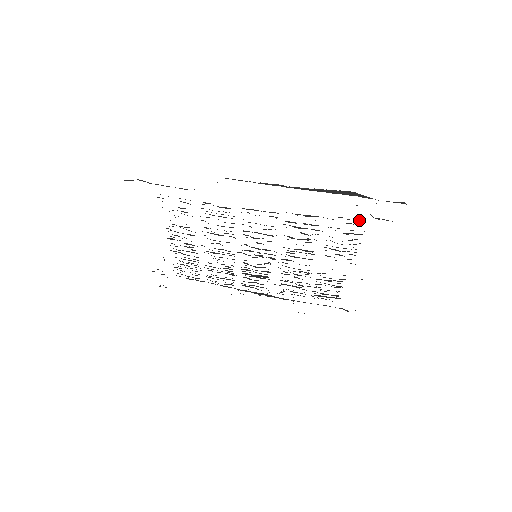
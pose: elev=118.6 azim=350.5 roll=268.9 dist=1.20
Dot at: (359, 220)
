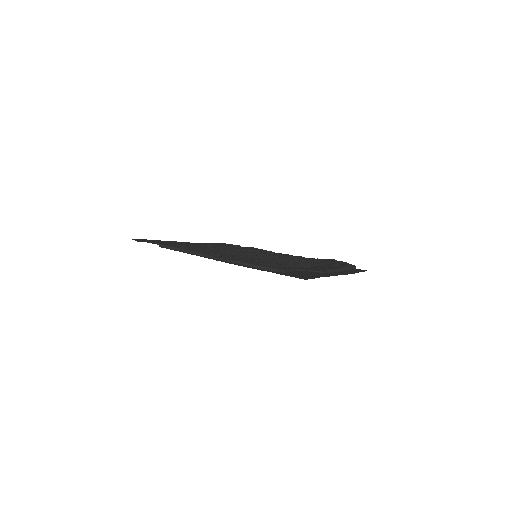
Dot at: occluded
